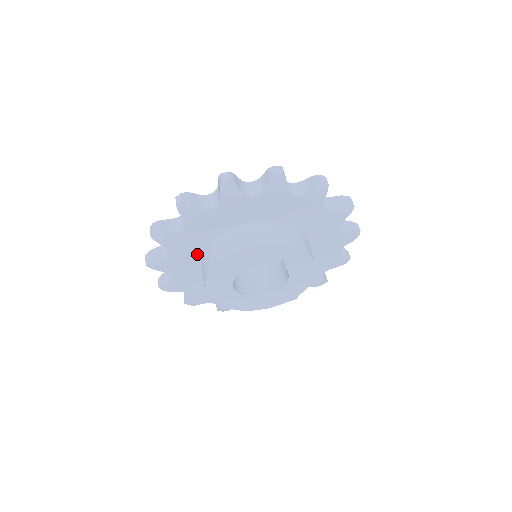
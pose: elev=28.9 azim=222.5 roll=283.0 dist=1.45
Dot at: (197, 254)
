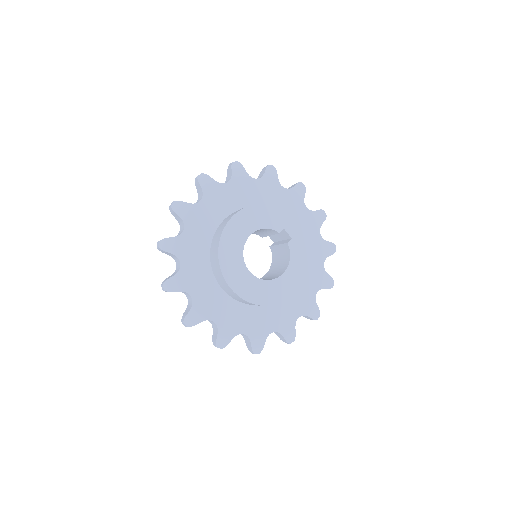
Dot at: (207, 236)
